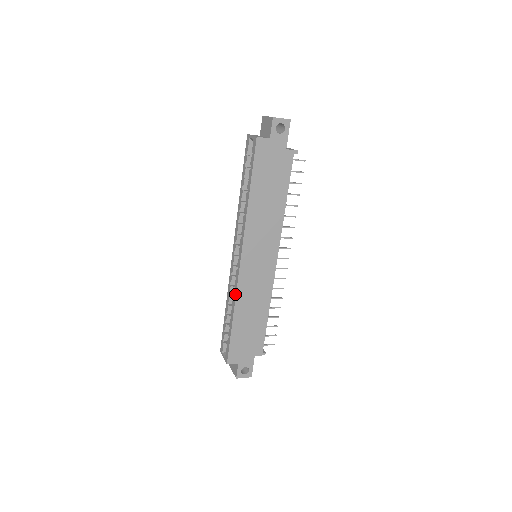
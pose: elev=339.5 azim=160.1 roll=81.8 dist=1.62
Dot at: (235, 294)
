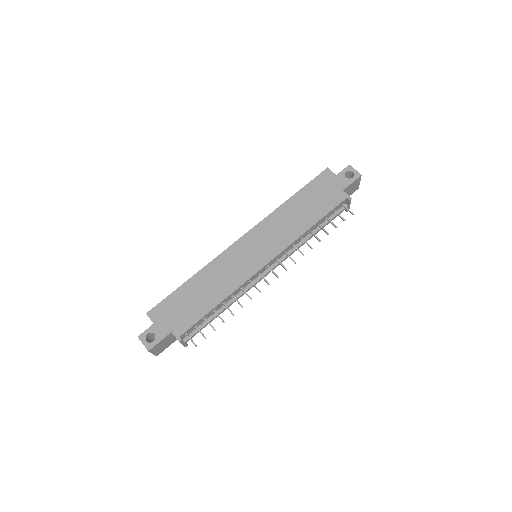
Dot at: (212, 261)
